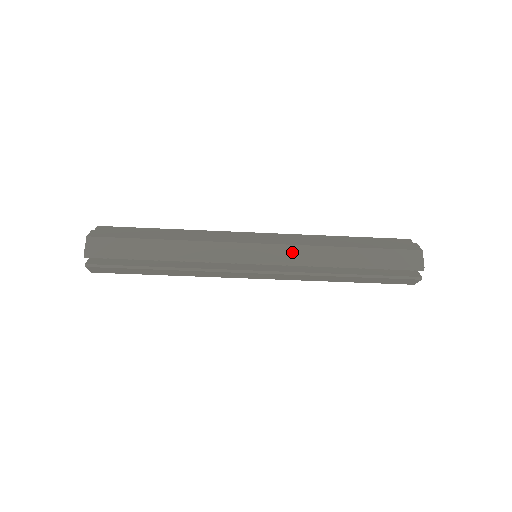
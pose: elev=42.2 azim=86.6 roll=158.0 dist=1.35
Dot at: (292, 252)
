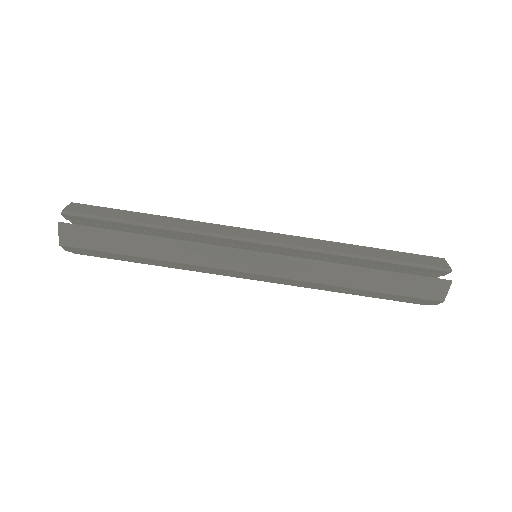
Dot at: (299, 240)
